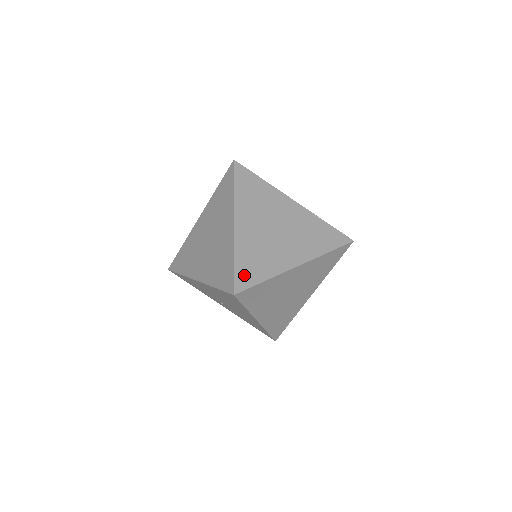
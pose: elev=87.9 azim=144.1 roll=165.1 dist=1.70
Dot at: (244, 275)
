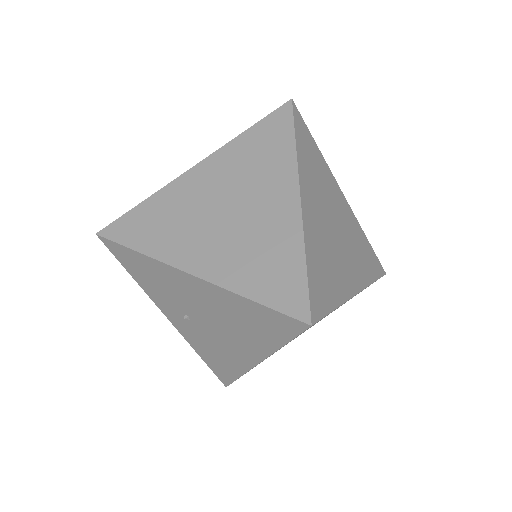
Dot at: (318, 292)
